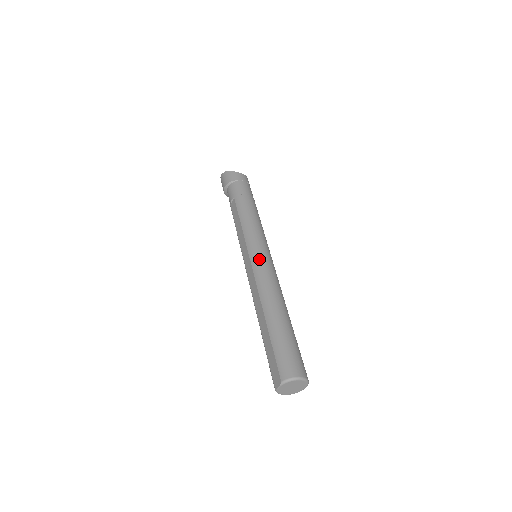
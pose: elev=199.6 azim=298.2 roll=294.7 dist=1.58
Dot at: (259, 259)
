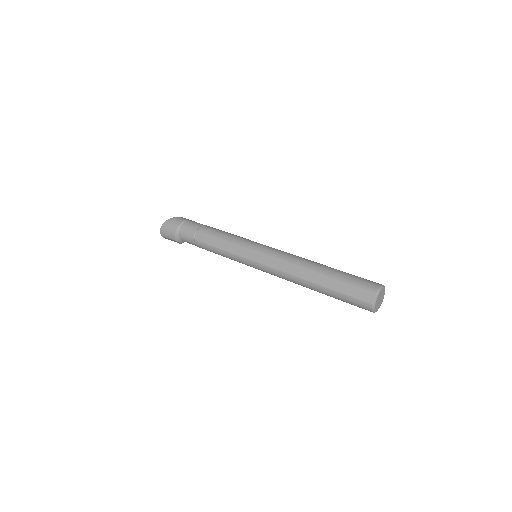
Dot at: (269, 249)
